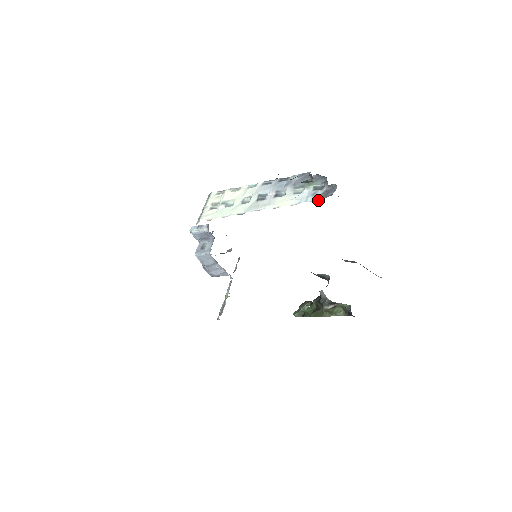
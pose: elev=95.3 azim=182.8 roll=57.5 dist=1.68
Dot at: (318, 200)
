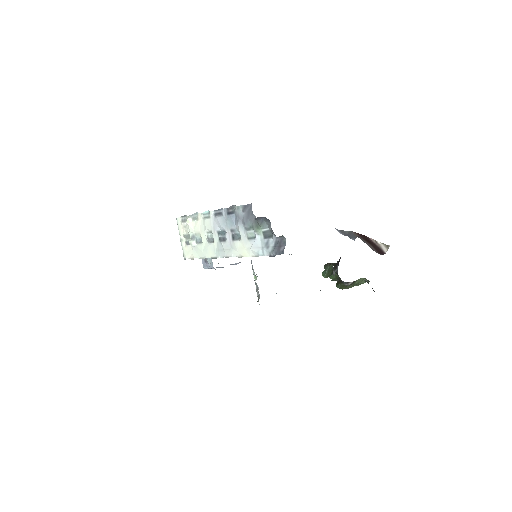
Dot at: (274, 256)
